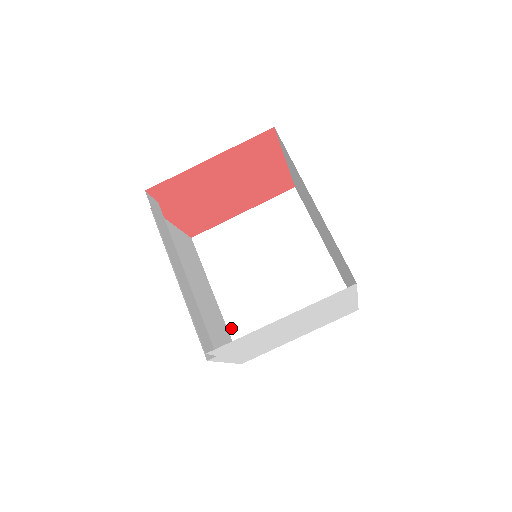
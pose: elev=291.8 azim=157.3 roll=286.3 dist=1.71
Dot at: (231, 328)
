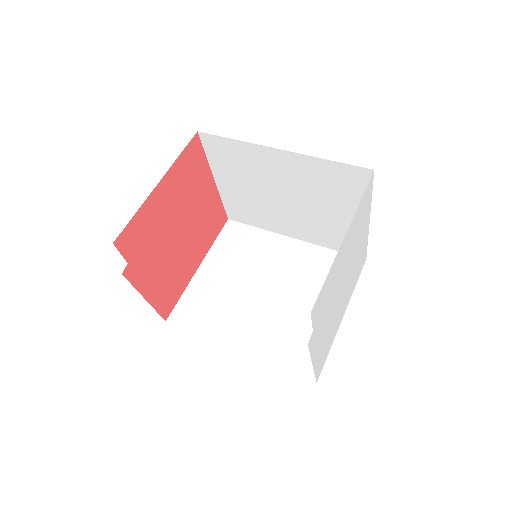
Dot at: (276, 362)
